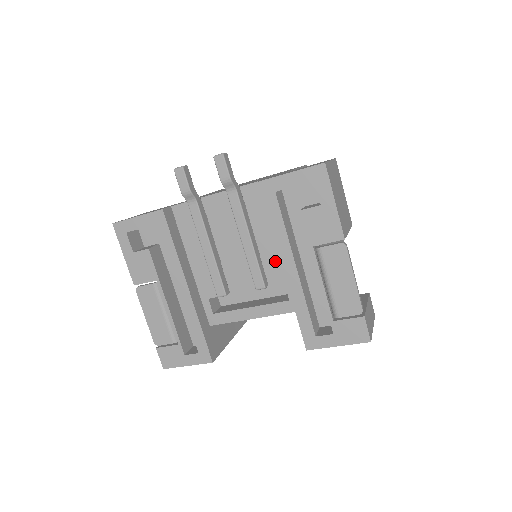
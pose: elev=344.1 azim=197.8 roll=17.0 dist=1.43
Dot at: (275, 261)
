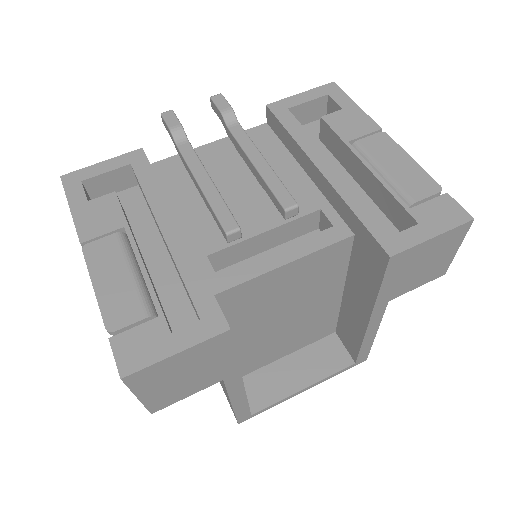
Dot at: (300, 188)
